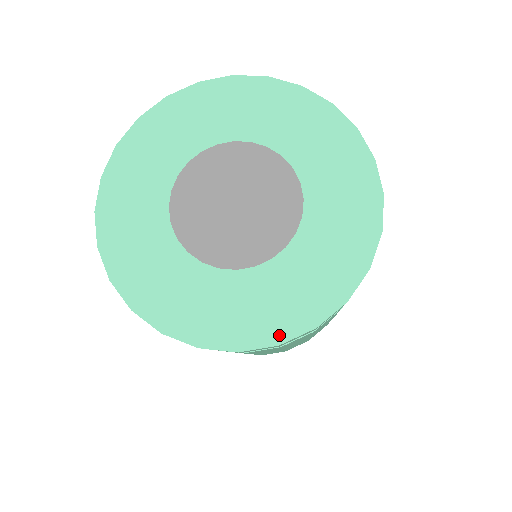
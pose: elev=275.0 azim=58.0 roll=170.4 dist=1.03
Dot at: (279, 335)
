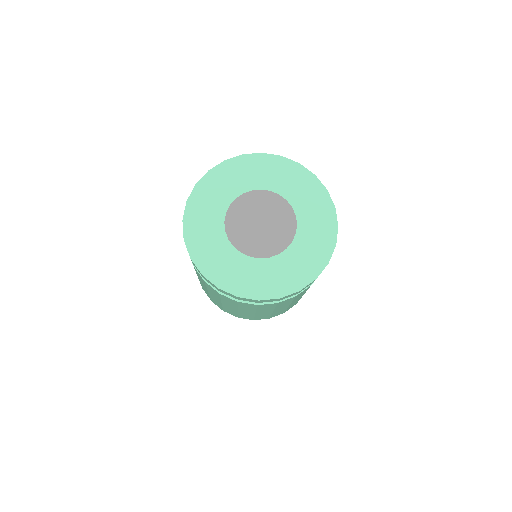
Dot at: (261, 296)
